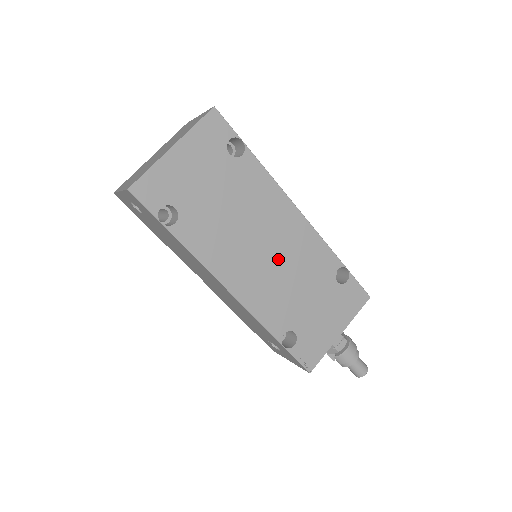
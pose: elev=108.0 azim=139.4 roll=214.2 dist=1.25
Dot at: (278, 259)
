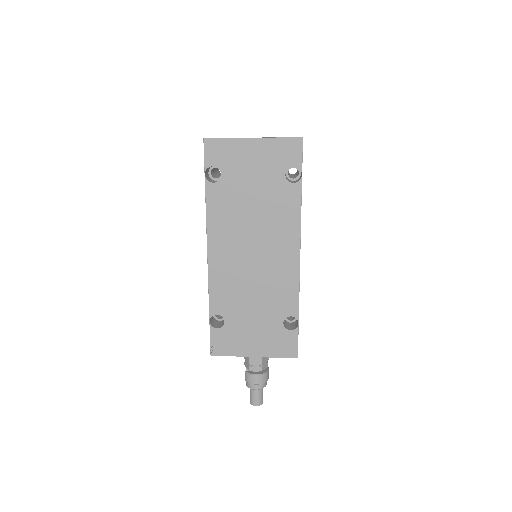
Dot at: (257, 267)
